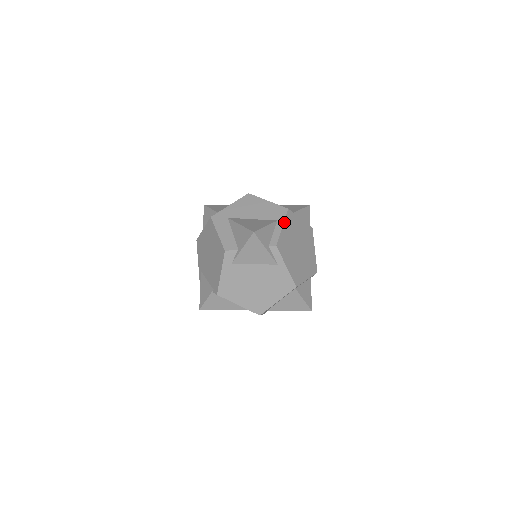
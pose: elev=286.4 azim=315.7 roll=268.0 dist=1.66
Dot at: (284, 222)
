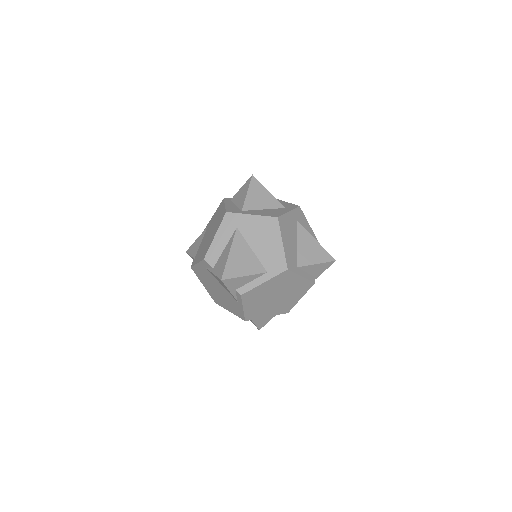
Dot at: (270, 279)
